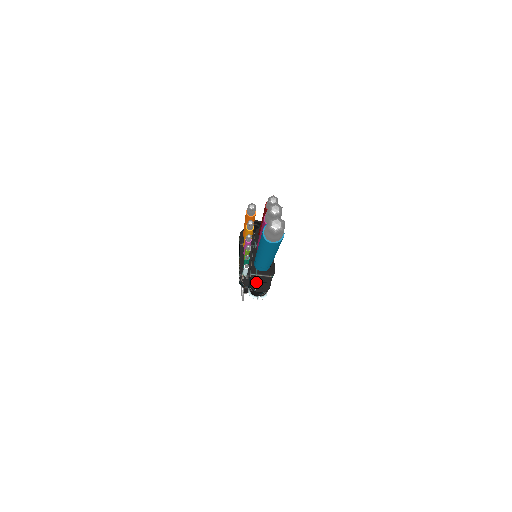
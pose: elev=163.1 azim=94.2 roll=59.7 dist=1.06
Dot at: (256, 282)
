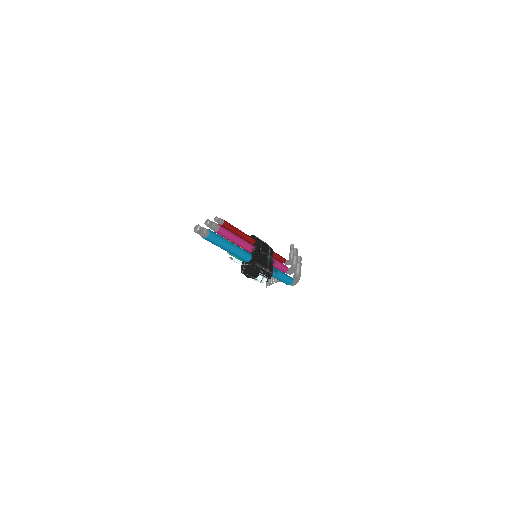
Dot at: (244, 269)
